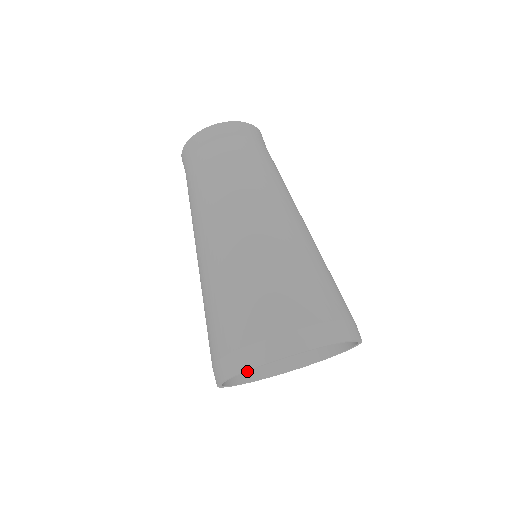
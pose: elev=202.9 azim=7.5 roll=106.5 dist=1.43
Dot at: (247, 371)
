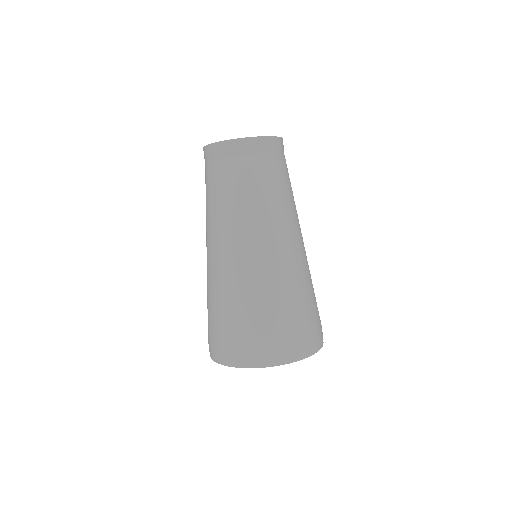
Dot at: occluded
